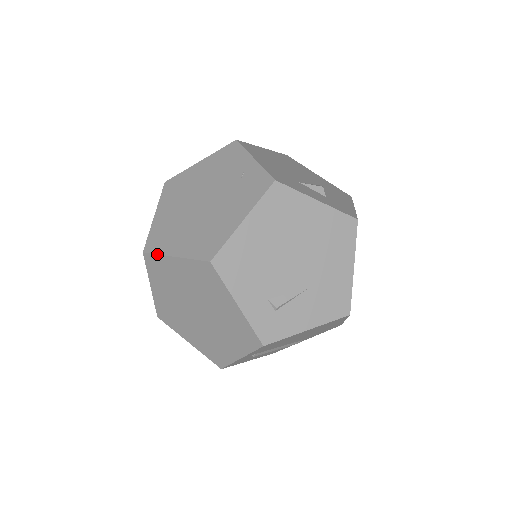
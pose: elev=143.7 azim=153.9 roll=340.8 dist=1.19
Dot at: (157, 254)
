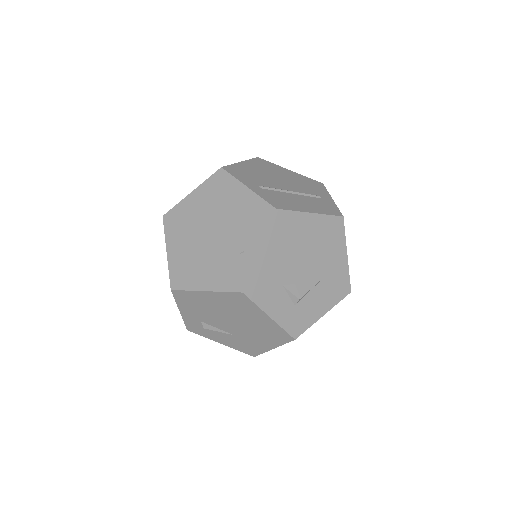
Dot at: (164, 233)
